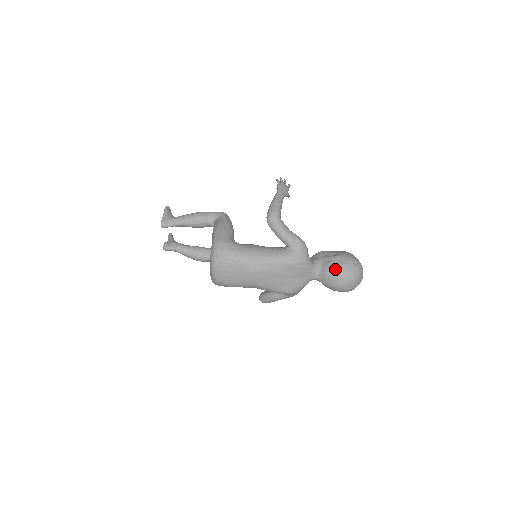
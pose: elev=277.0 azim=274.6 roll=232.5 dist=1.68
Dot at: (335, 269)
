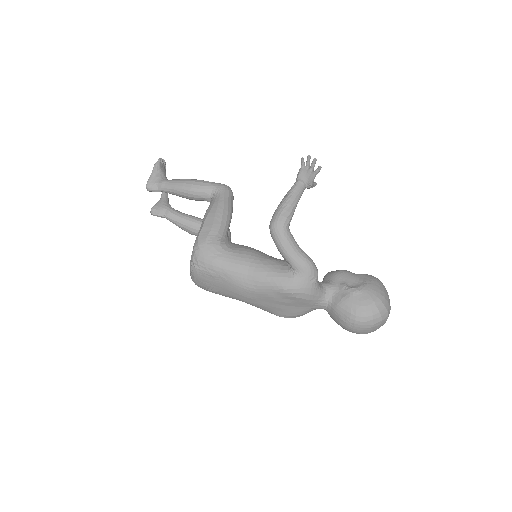
Dot at: (349, 309)
